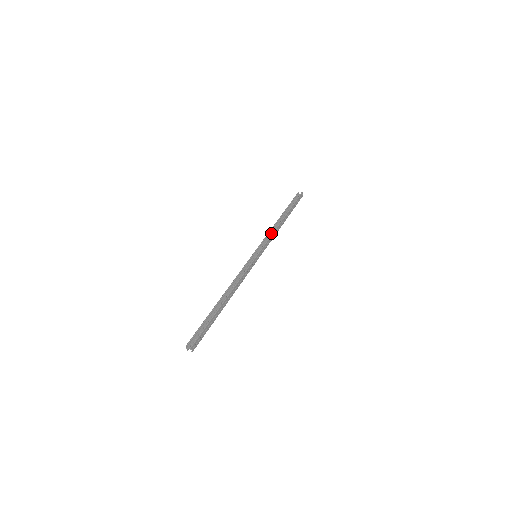
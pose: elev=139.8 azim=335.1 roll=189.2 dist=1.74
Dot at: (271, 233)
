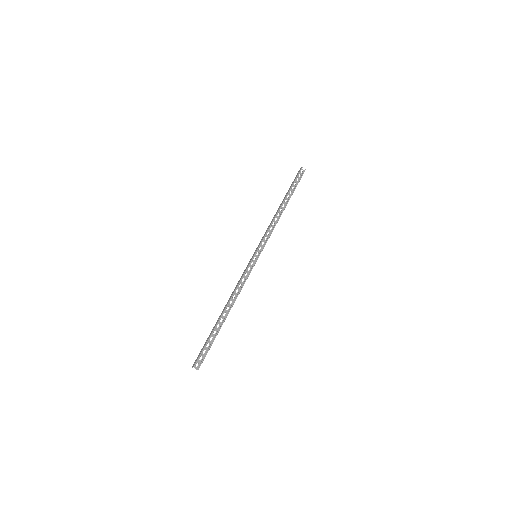
Dot at: (272, 225)
